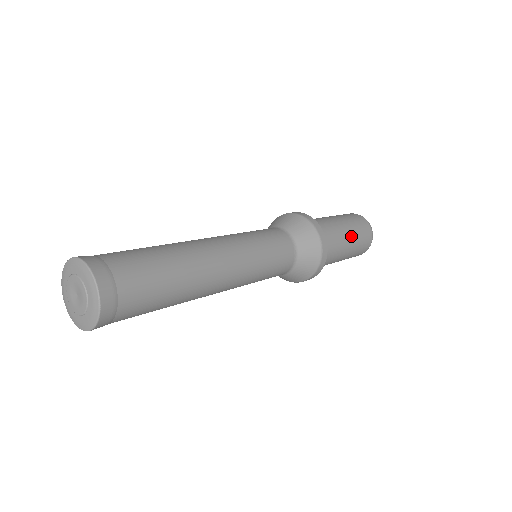
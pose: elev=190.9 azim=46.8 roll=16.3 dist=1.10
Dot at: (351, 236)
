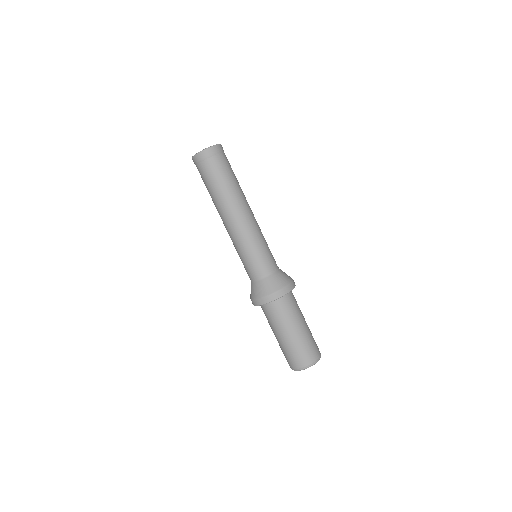
Dot at: (307, 328)
